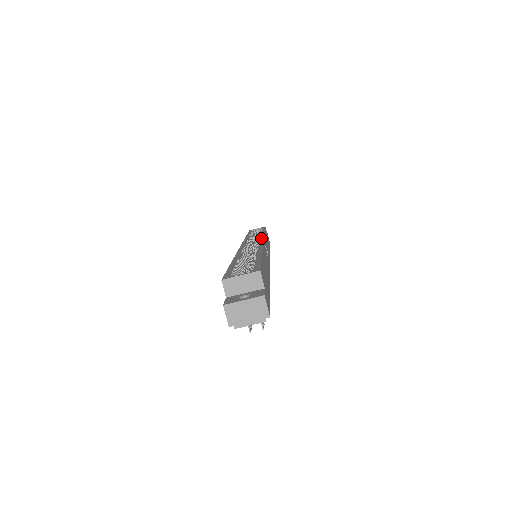
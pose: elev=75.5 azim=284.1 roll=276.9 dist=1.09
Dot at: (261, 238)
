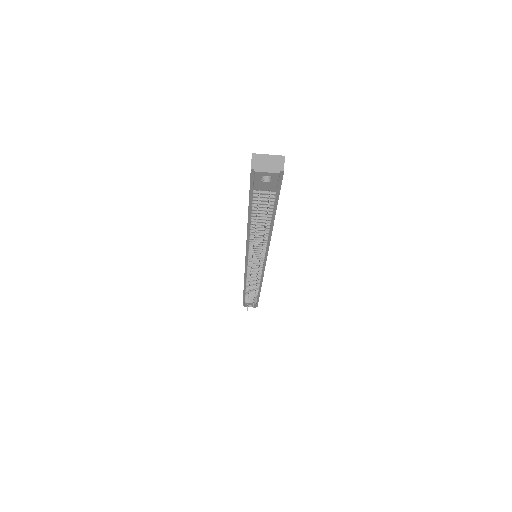
Dot at: occluded
